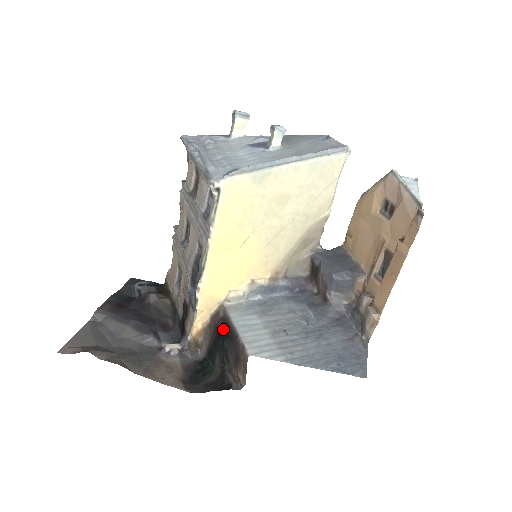
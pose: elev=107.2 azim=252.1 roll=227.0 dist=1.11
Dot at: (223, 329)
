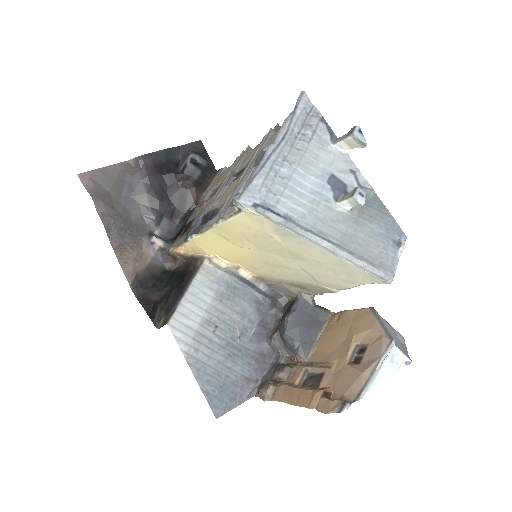
Dot at: (185, 277)
